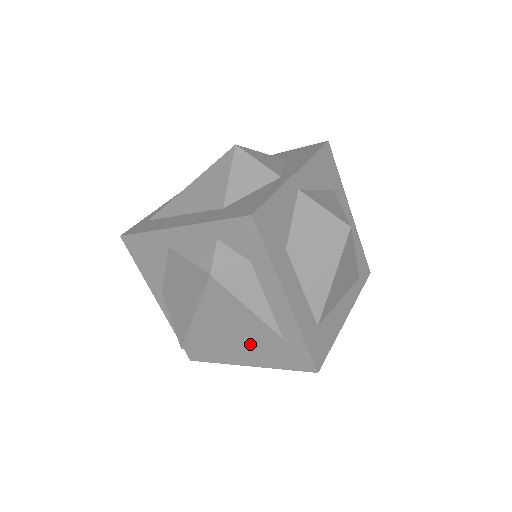
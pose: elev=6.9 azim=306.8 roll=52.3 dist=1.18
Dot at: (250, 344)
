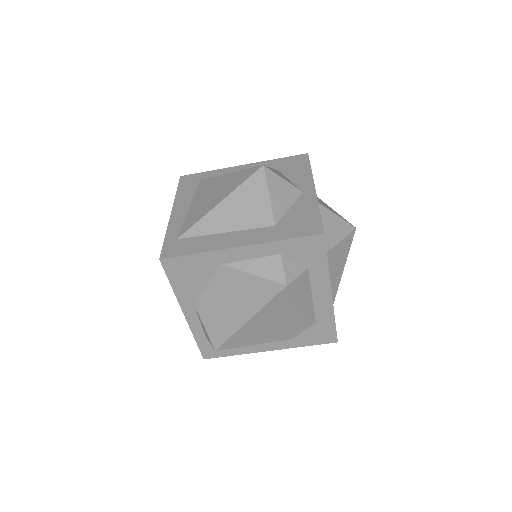
Dot at: (285, 333)
